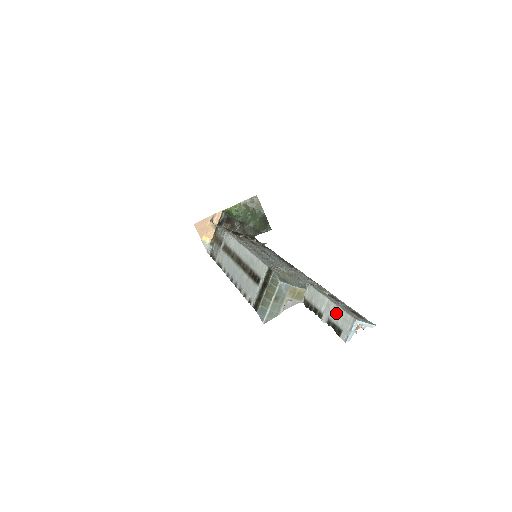
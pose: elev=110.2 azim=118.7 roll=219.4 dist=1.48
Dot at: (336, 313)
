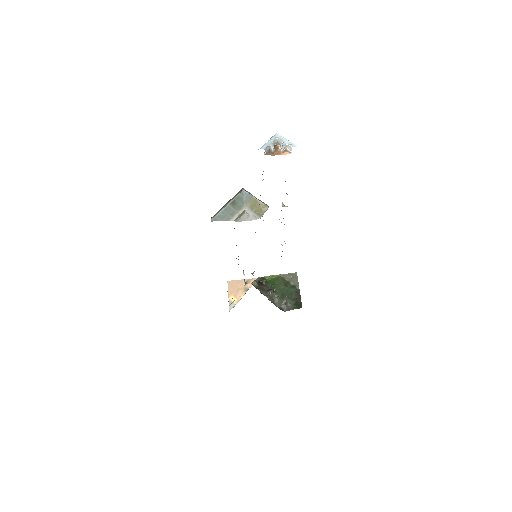
Dot at: occluded
